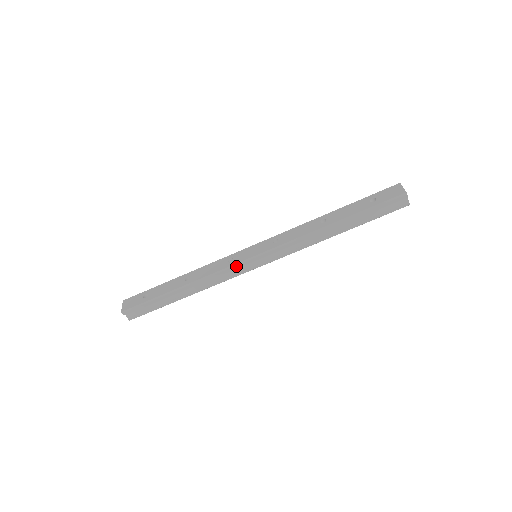
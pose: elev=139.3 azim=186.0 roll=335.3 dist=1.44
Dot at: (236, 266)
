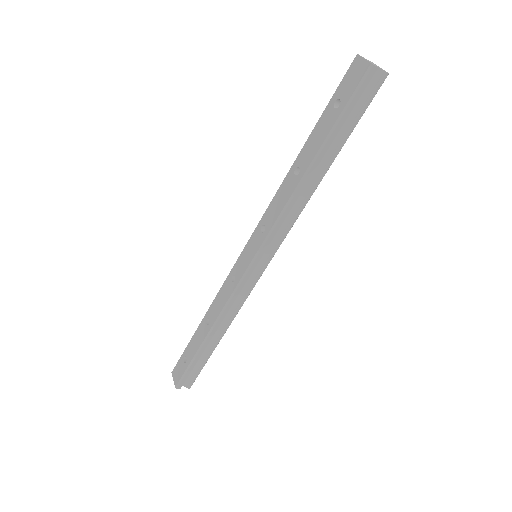
Dot at: (242, 282)
